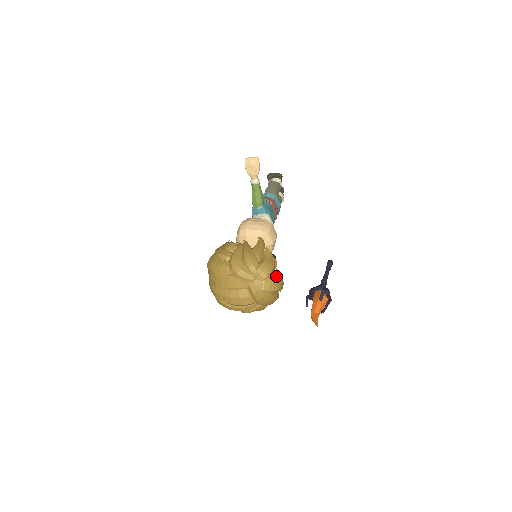
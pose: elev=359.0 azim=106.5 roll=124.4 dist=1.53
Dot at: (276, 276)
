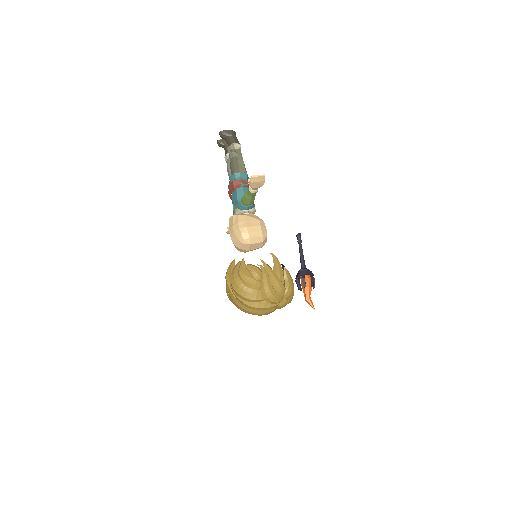
Dot at: occluded
